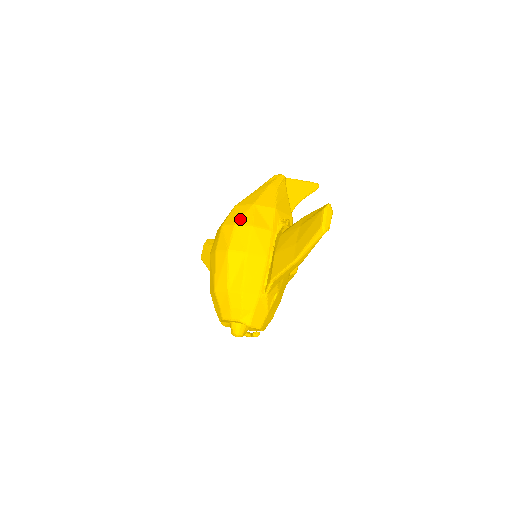
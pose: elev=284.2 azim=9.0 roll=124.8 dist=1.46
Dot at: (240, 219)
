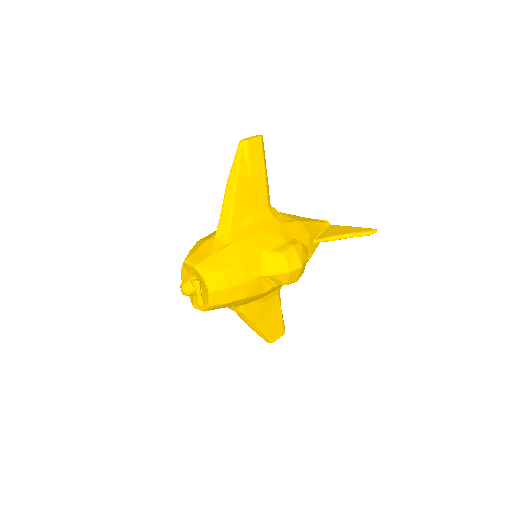
Dot at: occluded
